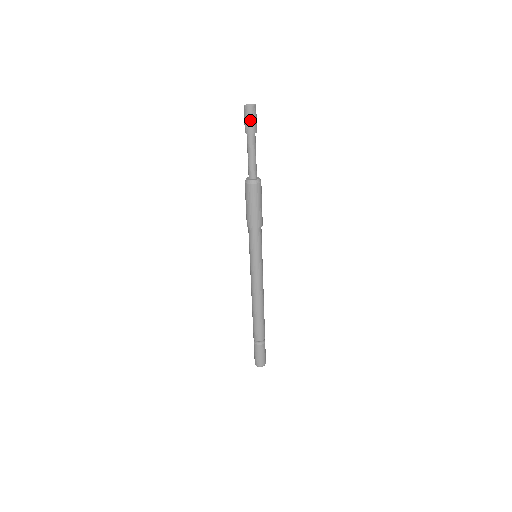
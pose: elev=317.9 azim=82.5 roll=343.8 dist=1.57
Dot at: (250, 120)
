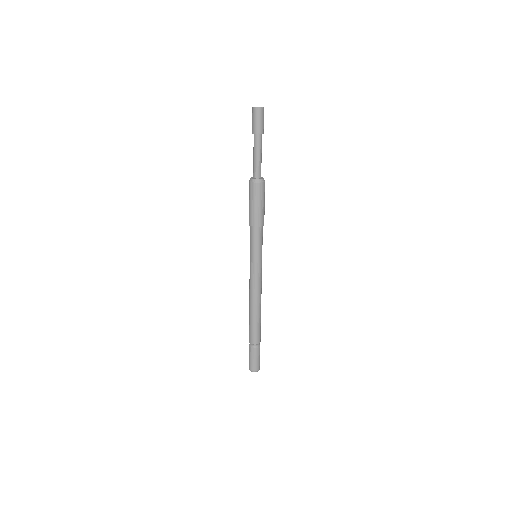
Dot at: (254, 120)
